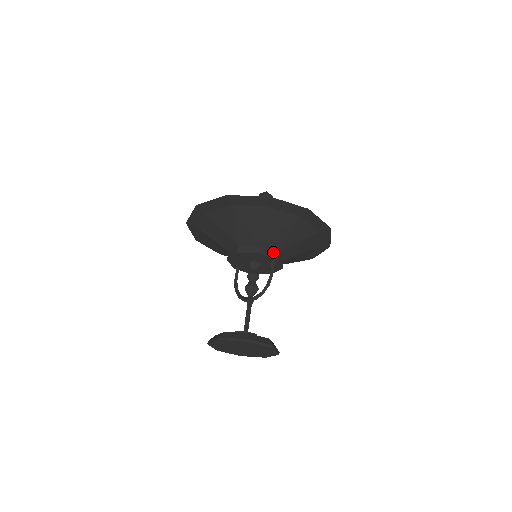
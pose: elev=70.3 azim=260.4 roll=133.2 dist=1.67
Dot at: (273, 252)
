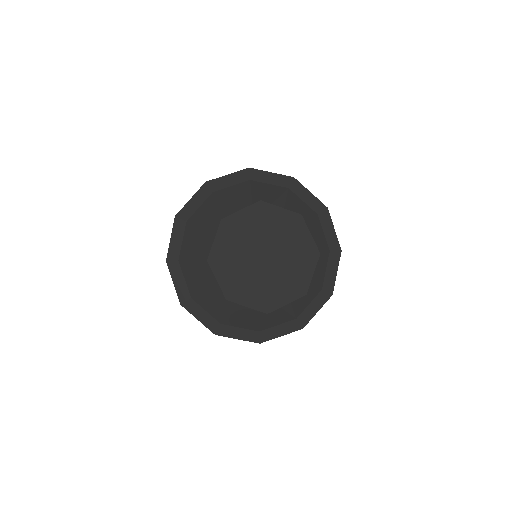
Dot at: occluded
